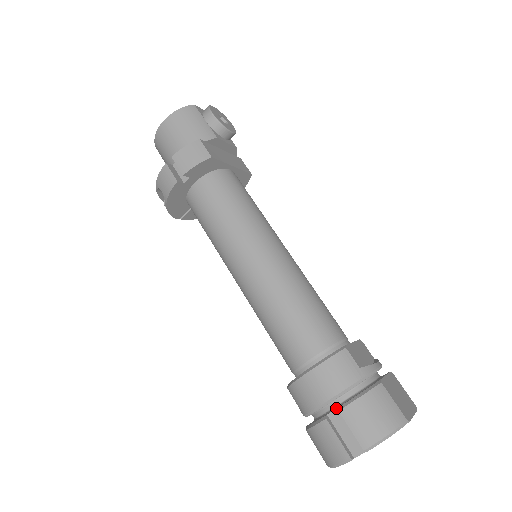
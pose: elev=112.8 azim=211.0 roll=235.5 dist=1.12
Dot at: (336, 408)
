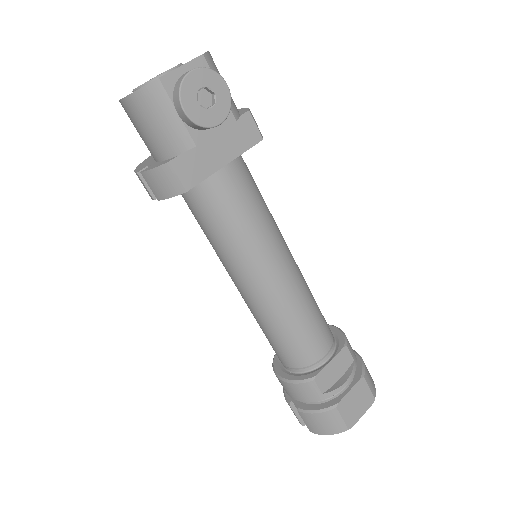
Dot at: (298, 405)
